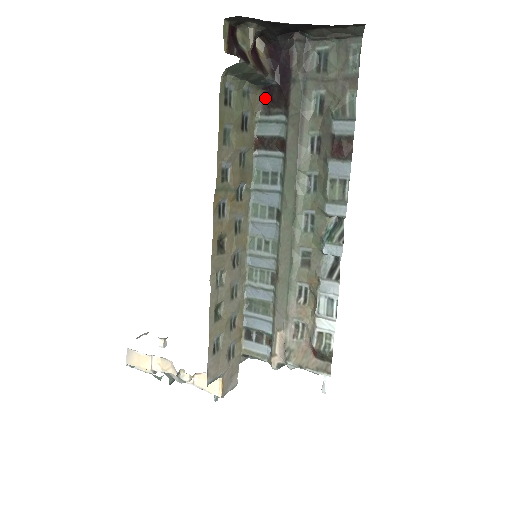
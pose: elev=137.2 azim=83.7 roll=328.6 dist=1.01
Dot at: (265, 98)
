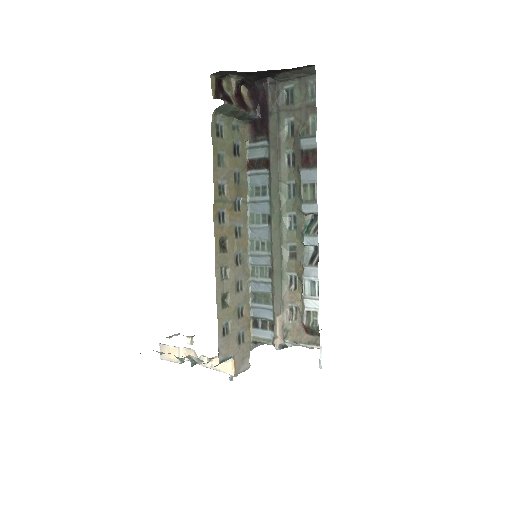
Dot at: (252, 130)
